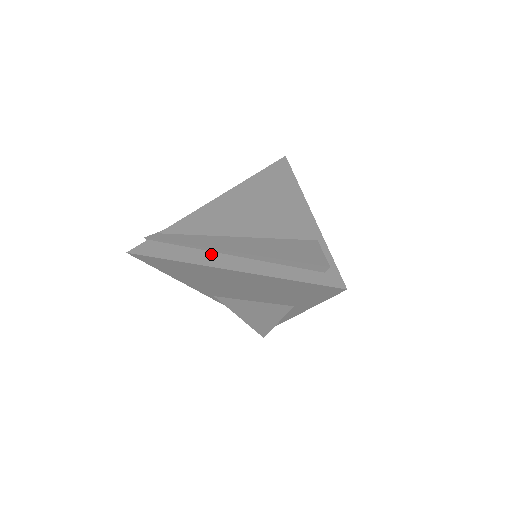
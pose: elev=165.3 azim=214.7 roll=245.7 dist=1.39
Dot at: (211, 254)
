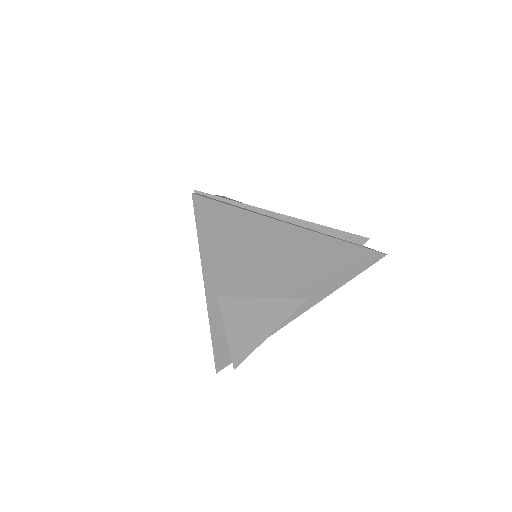
Dot at: occluded
